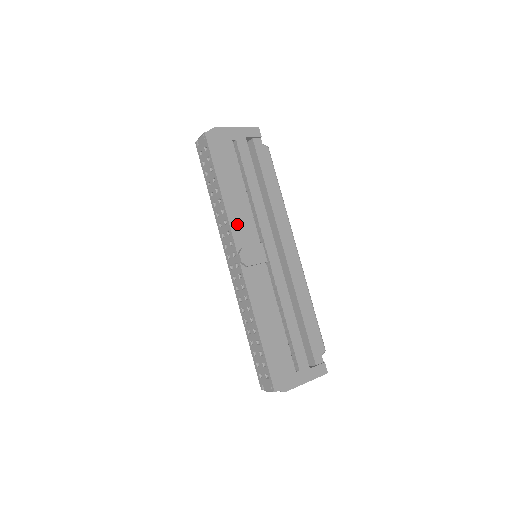
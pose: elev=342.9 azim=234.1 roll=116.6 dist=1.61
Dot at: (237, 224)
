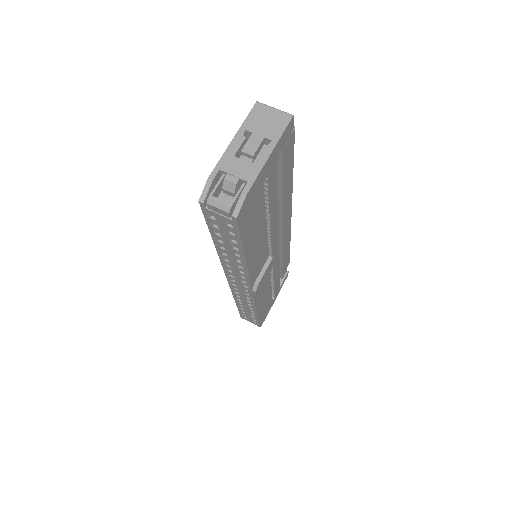
Dot at: (255, 268)
